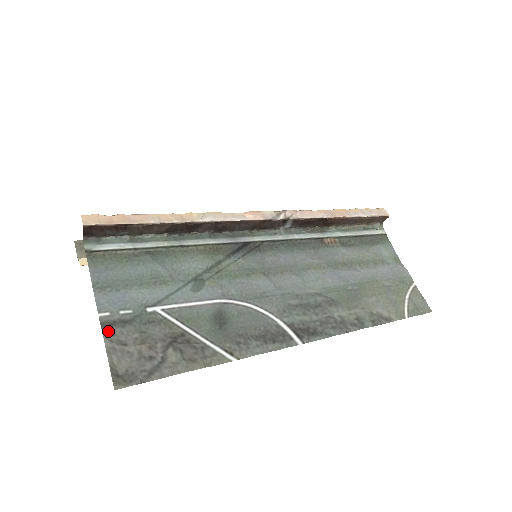
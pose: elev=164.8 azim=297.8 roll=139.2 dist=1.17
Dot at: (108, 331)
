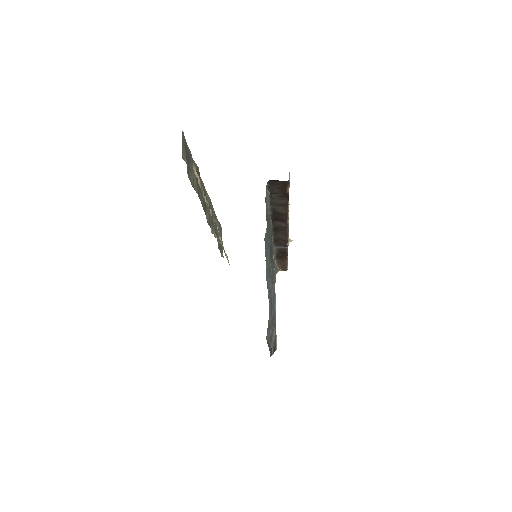
Dot at: occluded
